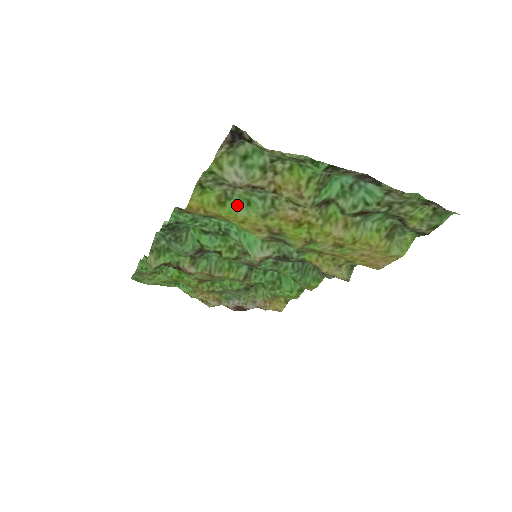
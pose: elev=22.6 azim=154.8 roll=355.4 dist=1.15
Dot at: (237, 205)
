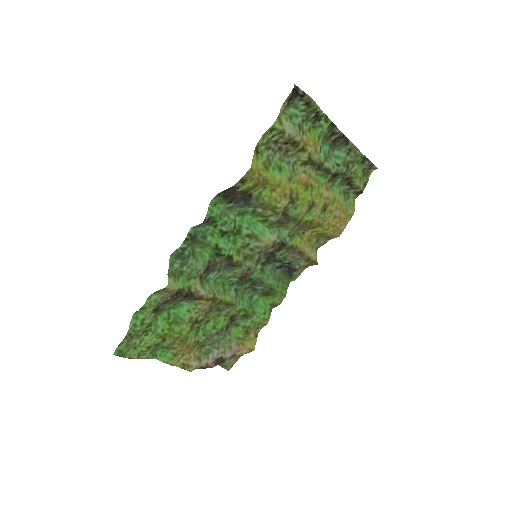
Dot at: (273, 171)
